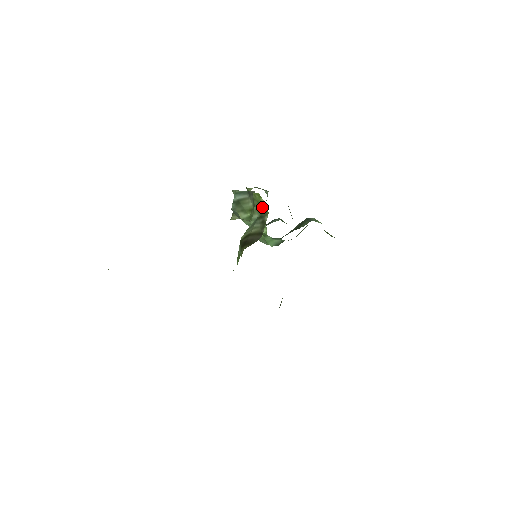
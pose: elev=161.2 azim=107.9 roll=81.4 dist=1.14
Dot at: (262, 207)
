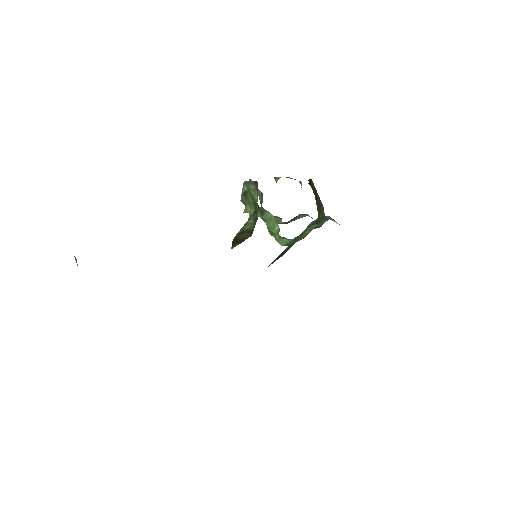
Dot at: (255, 201)
